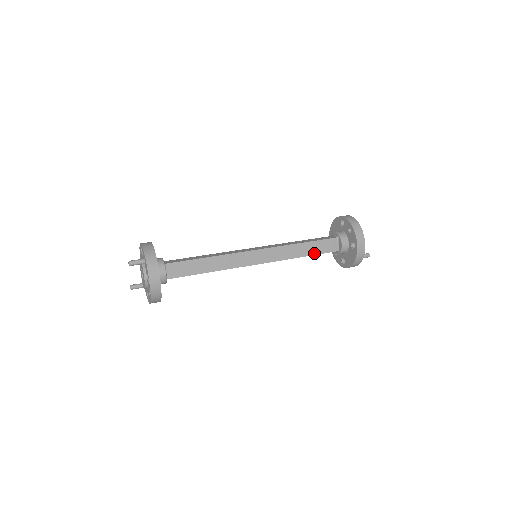
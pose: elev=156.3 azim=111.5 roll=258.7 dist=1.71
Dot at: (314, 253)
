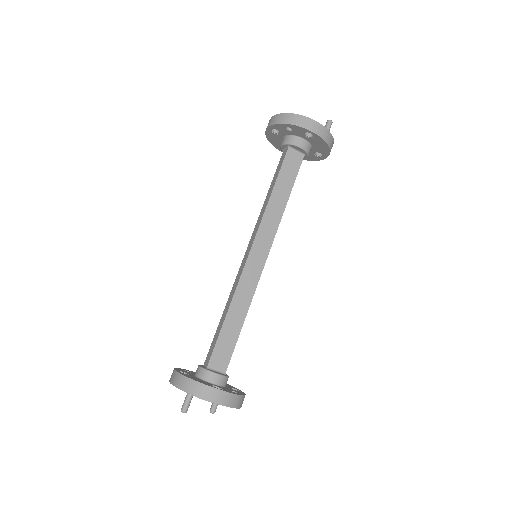
Dot at: (291, 186)
